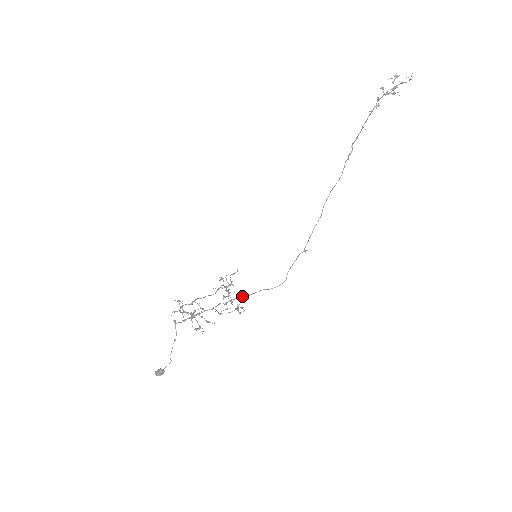
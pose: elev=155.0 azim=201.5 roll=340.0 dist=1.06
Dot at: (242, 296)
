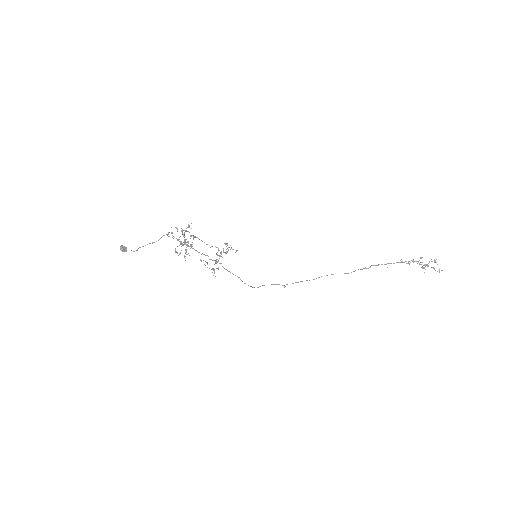
Dot at: occluded
